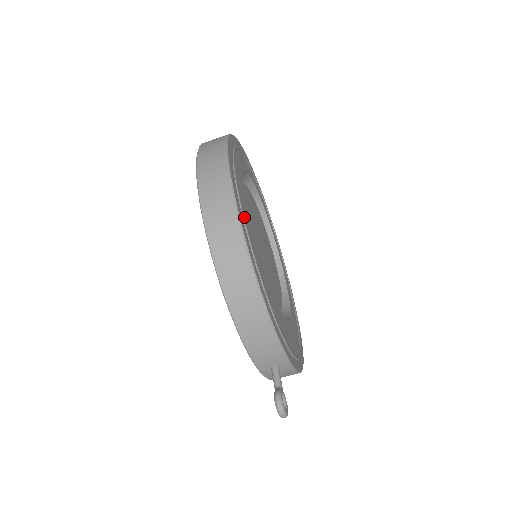
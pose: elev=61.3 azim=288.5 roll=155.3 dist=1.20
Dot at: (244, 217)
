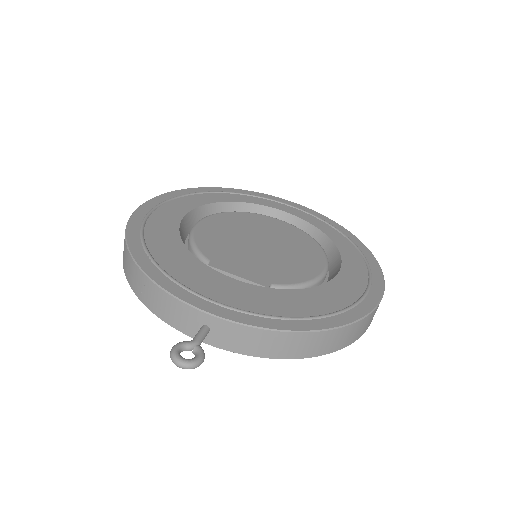
Dot at: (151, 223)
